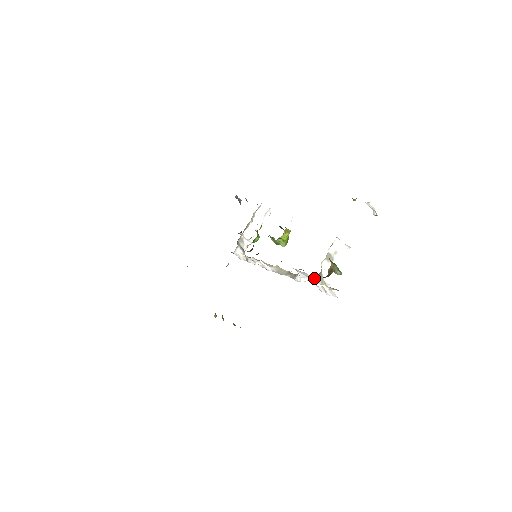
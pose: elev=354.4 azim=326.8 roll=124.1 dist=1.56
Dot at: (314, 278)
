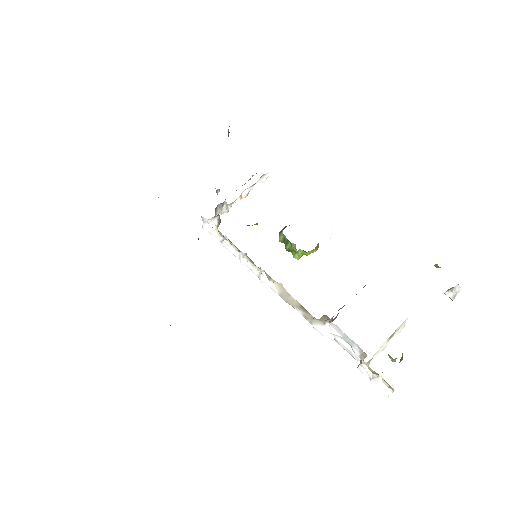
Dot at: occluded
